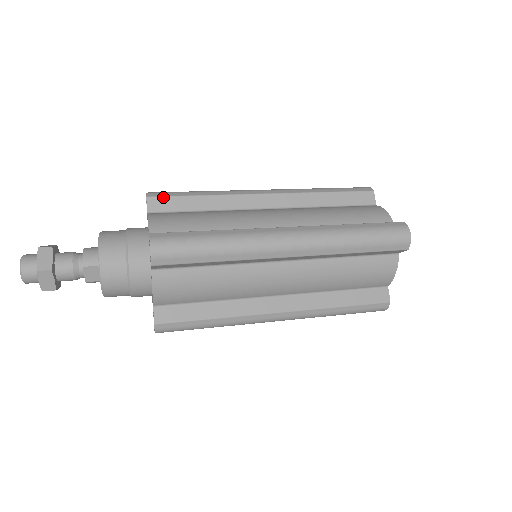
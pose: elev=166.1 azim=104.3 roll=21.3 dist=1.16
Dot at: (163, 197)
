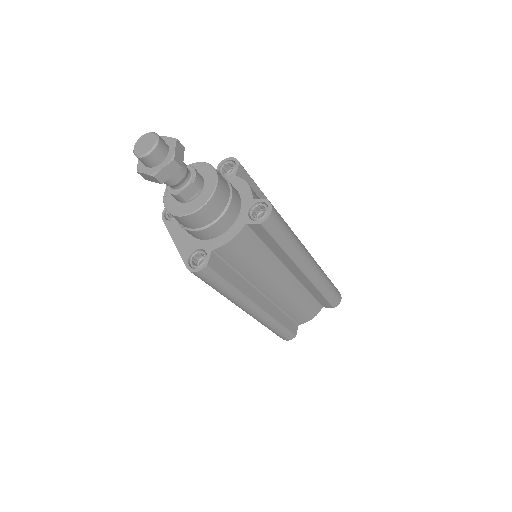
Dot at: (246, 172)
